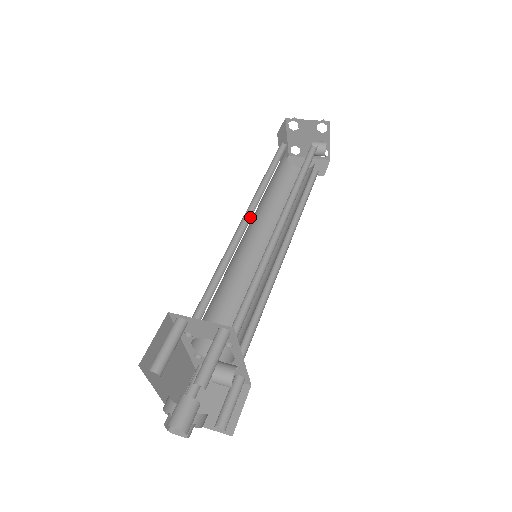
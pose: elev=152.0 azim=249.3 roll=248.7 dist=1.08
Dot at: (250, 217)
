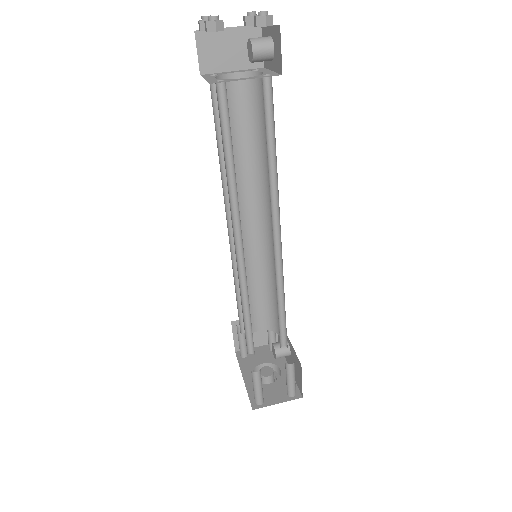
Dot at: (238, 232)
